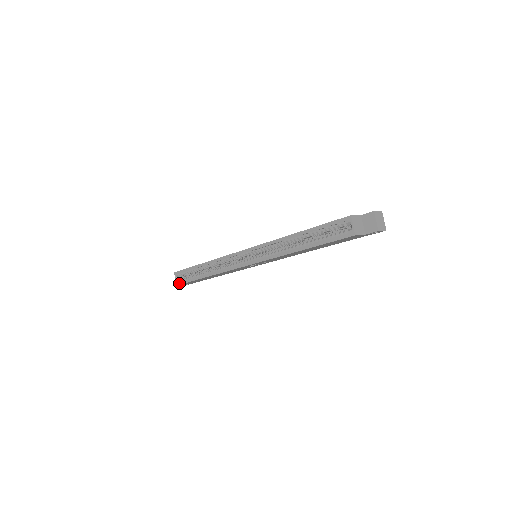
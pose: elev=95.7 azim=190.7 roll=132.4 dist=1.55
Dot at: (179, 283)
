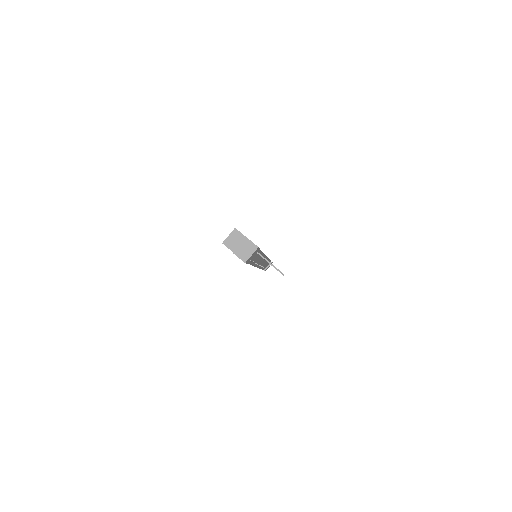
Dot at: occluded
